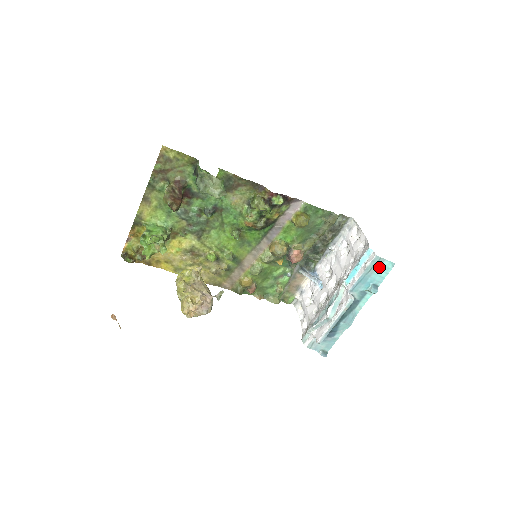
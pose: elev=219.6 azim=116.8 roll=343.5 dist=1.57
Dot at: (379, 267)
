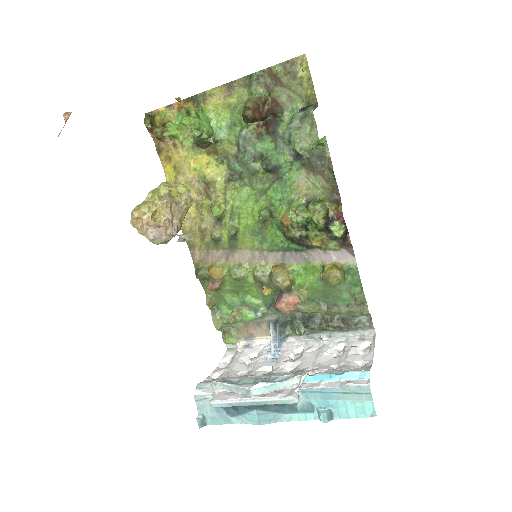
Dot at: (357, 400)
